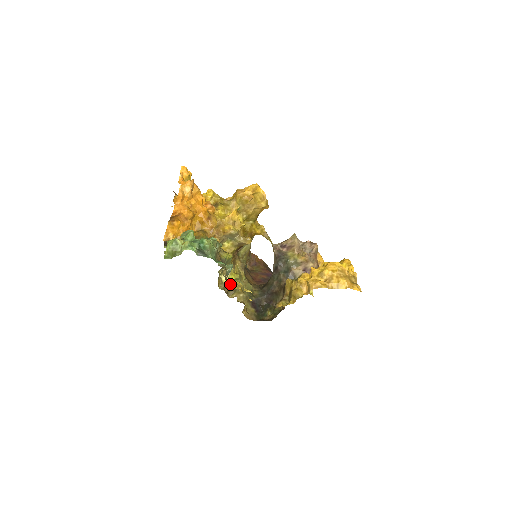
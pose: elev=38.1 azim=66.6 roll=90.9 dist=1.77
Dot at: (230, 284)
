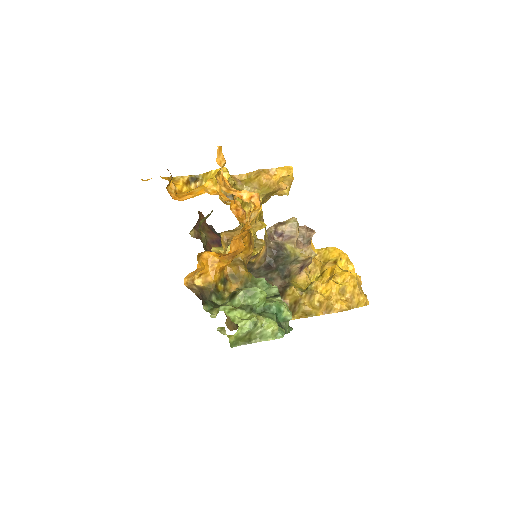
Dot at: occluded
